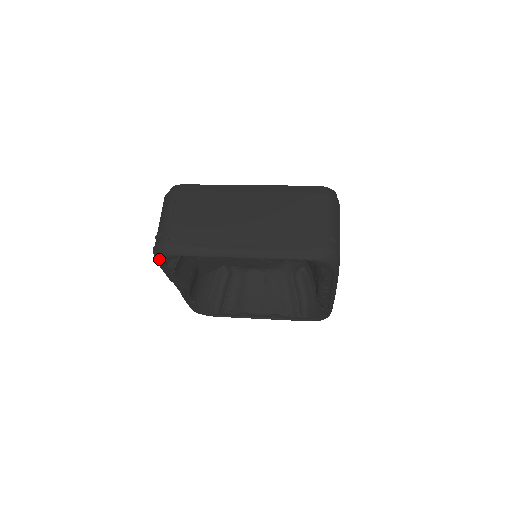
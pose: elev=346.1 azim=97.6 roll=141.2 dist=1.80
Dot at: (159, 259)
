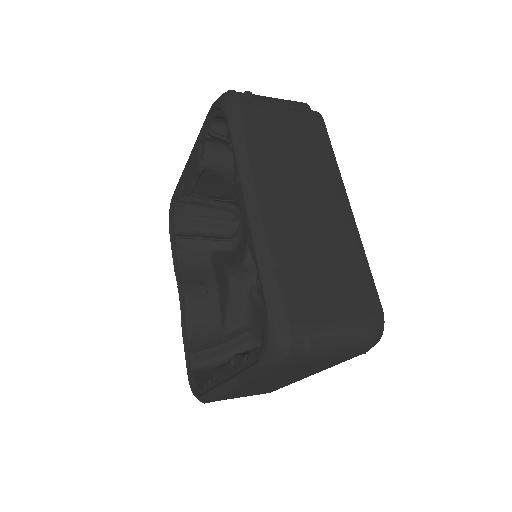
Dot at: (169, 217)
